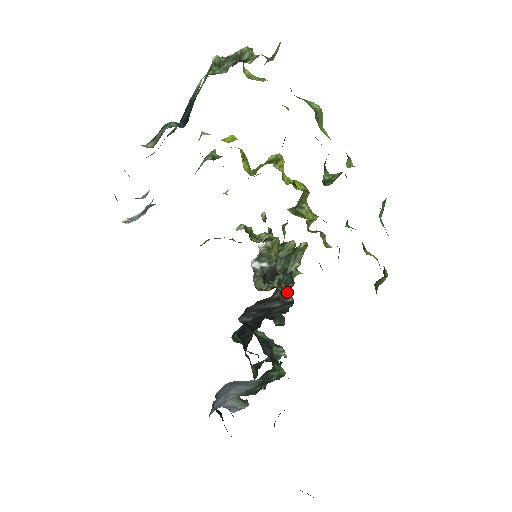
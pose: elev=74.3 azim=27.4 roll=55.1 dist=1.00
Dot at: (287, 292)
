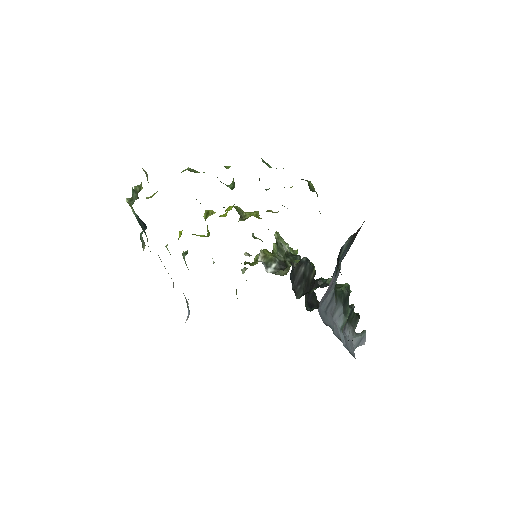
Dot at: occluded
